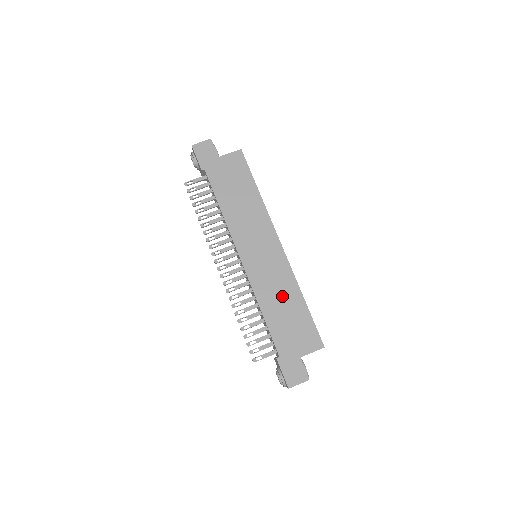
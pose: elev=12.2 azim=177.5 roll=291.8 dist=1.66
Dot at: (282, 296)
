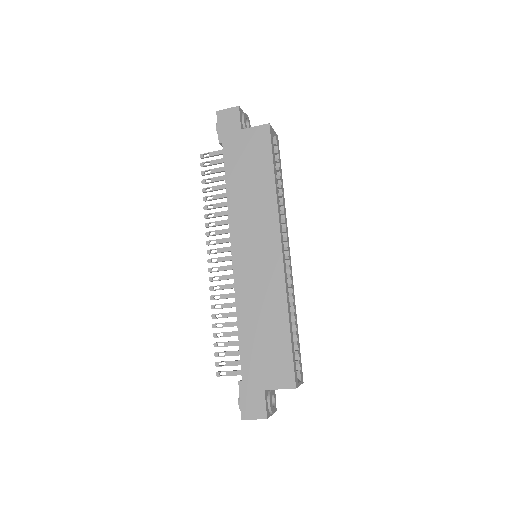
Dot at: (265, 312)
